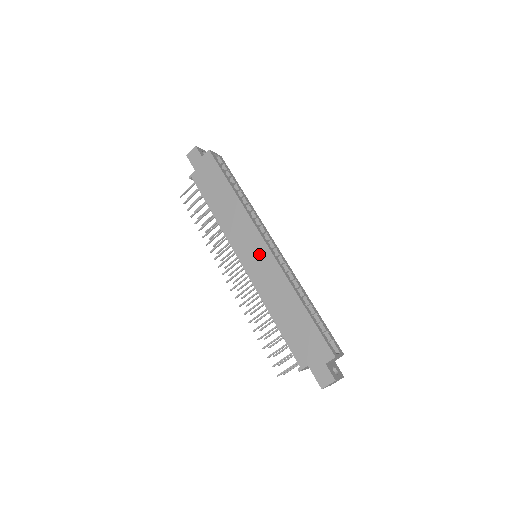
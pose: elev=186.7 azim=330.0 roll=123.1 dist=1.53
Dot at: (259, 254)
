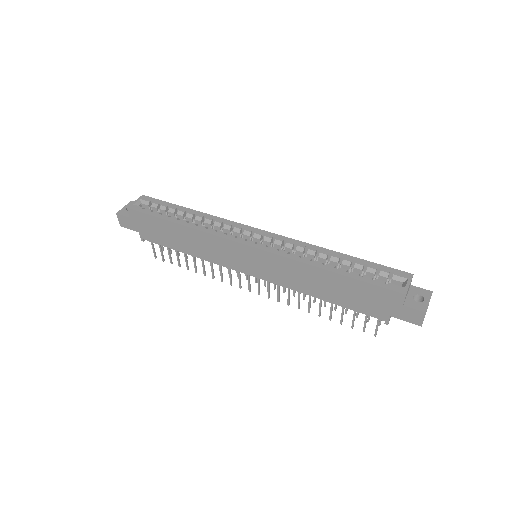
Dot at: (255, 259)
